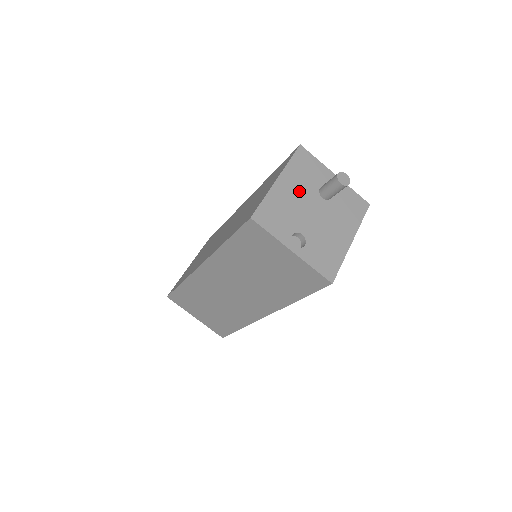
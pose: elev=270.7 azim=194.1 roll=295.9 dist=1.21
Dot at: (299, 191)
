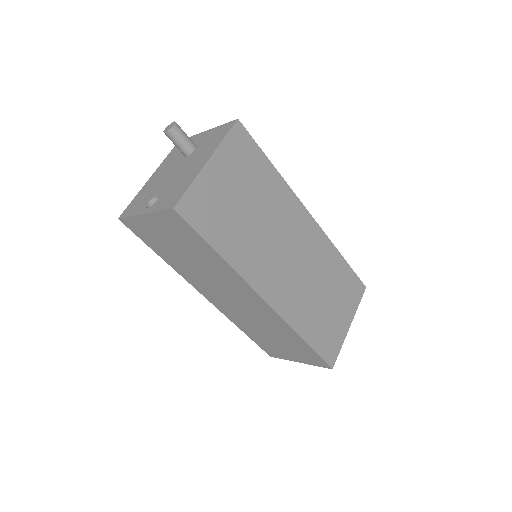
Dot at: (166, 170)
